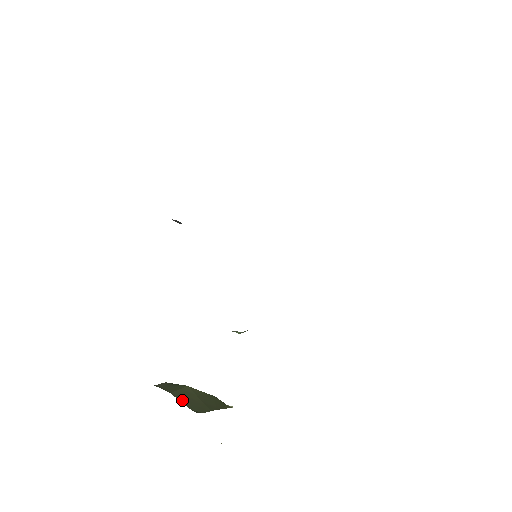
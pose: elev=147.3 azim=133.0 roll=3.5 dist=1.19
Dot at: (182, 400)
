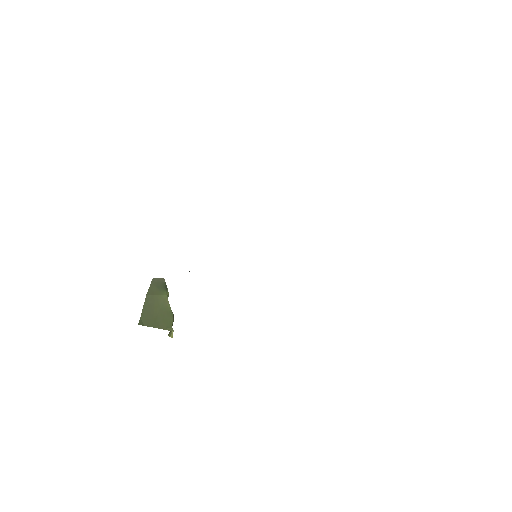
Dot at: (145, 306)
